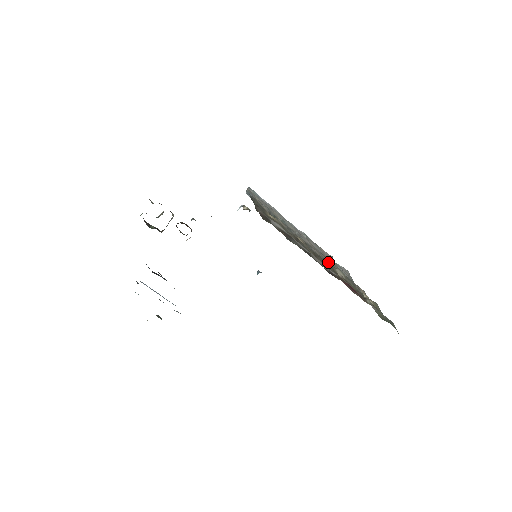
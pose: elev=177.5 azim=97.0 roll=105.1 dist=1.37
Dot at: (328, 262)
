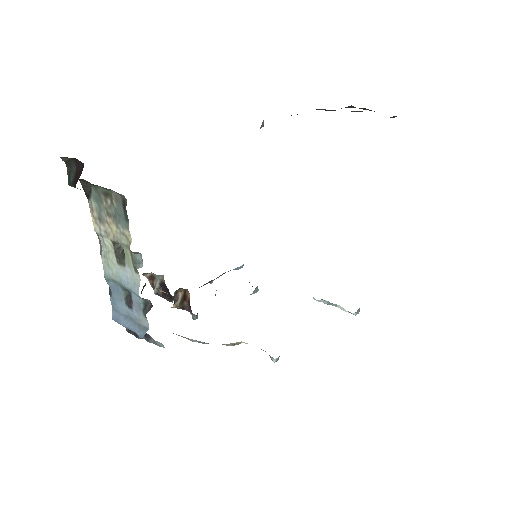
Dot at: occluded
